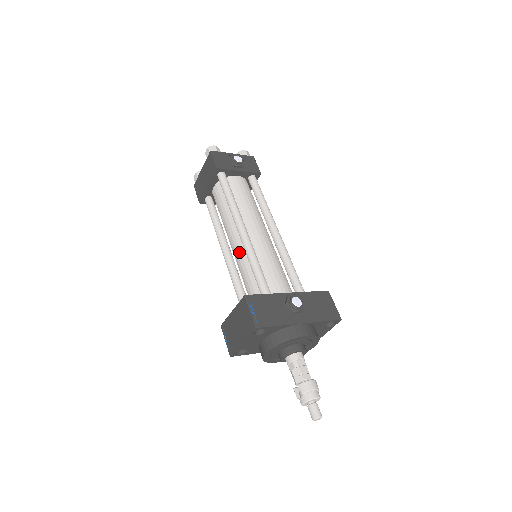
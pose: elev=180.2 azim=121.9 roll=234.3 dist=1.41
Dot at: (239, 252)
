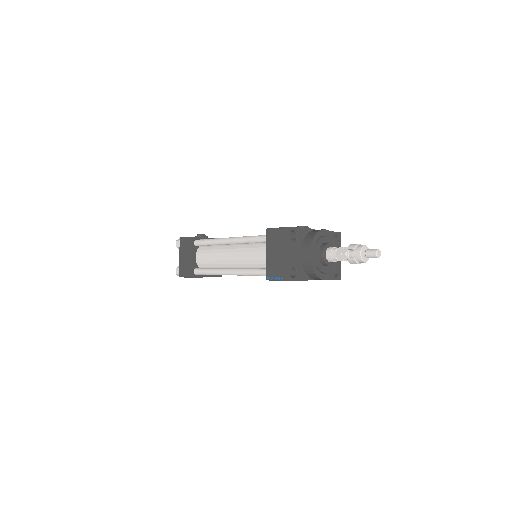
Dot at: (243, 253)
